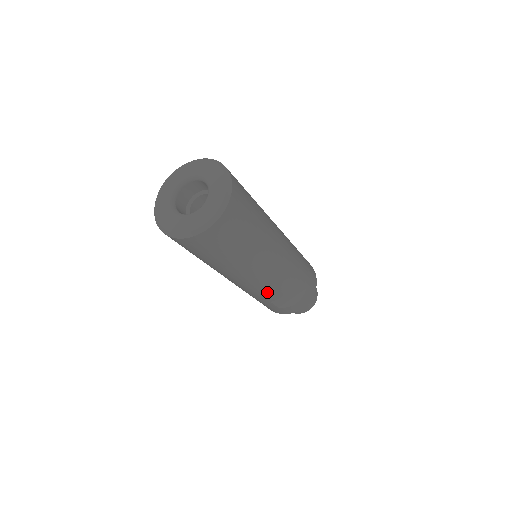
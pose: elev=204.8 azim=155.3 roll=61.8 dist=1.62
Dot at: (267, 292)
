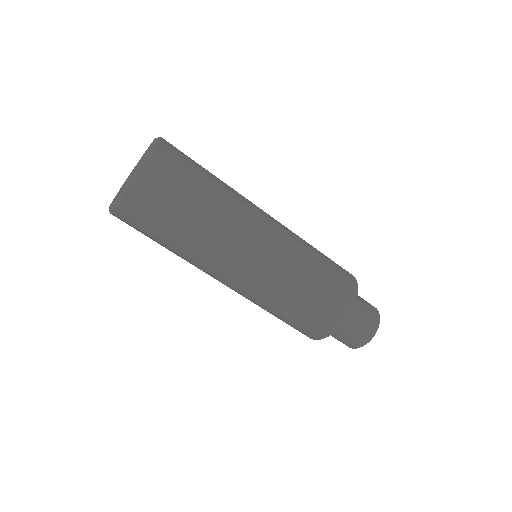
Dot at: (279, 279)
